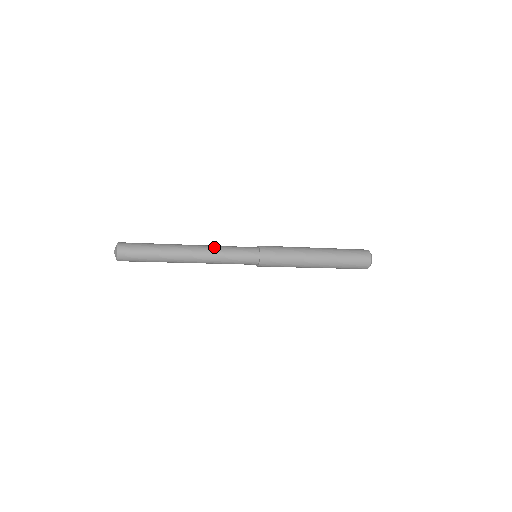
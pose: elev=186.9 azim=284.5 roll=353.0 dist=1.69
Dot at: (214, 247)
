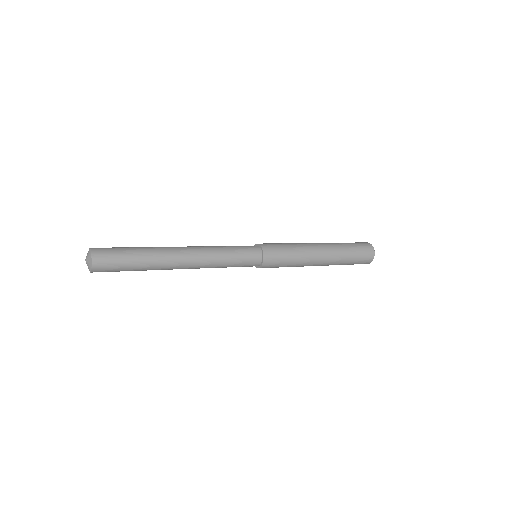
Dot at: (212, 260)
